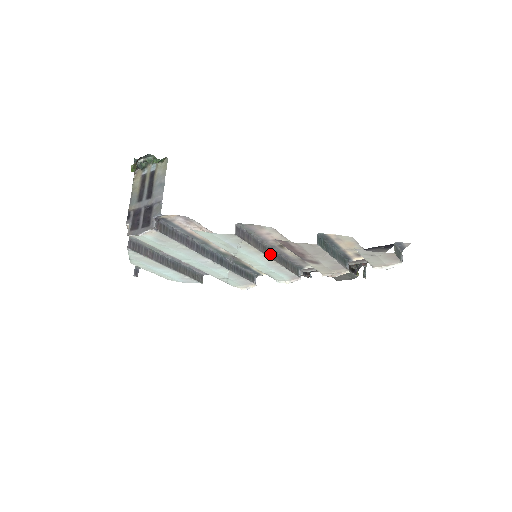
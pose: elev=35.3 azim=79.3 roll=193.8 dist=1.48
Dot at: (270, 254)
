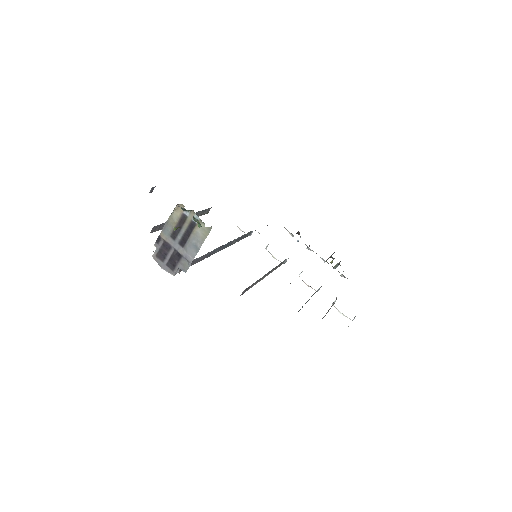
Dot at: (264, 277)
